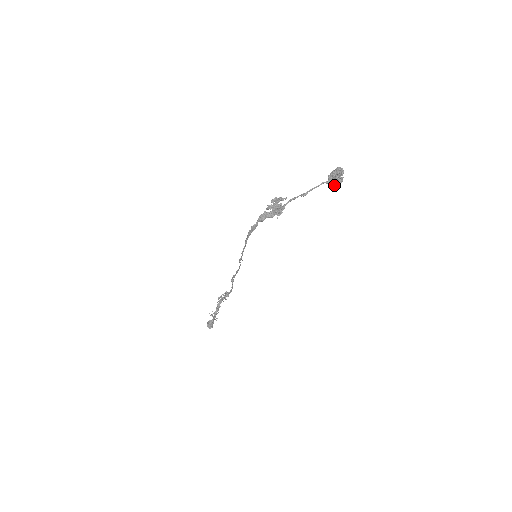
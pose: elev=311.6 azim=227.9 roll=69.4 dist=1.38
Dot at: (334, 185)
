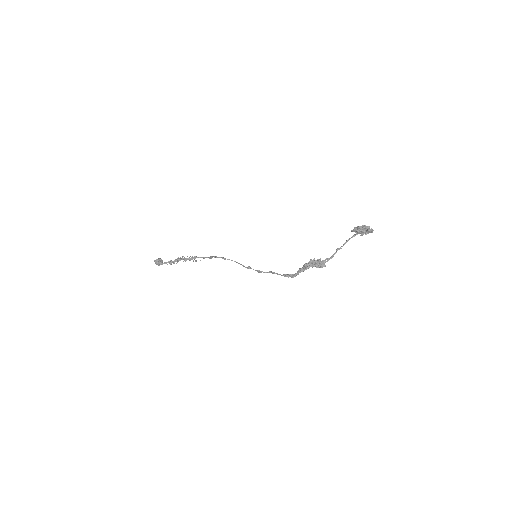
Dot at: (361, 235)
